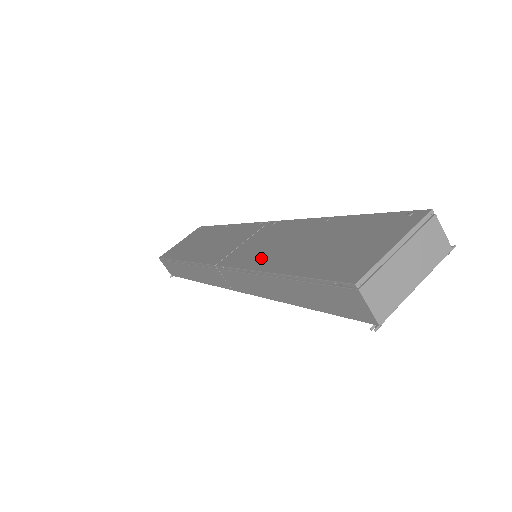
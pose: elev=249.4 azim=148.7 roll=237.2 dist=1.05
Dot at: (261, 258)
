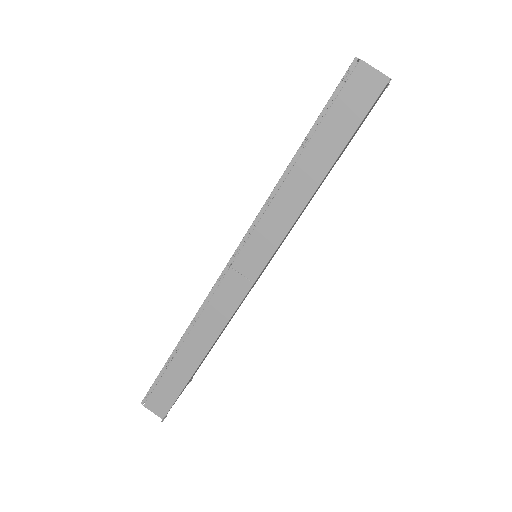
Dot at: occluded
